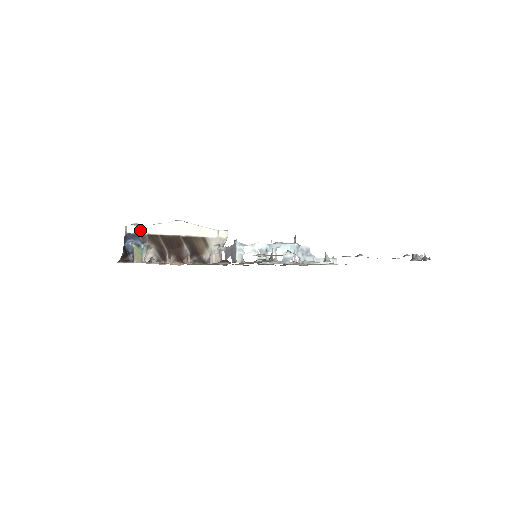
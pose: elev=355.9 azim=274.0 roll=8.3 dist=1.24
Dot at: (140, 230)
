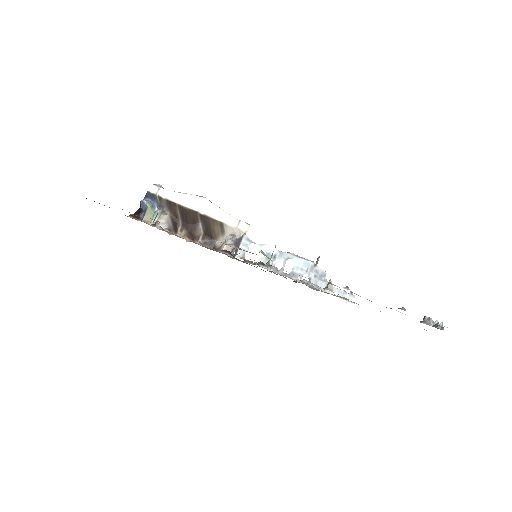
Dot at: (161, 192)
